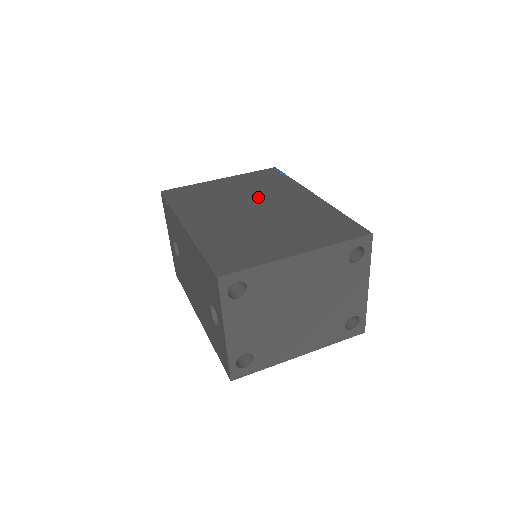
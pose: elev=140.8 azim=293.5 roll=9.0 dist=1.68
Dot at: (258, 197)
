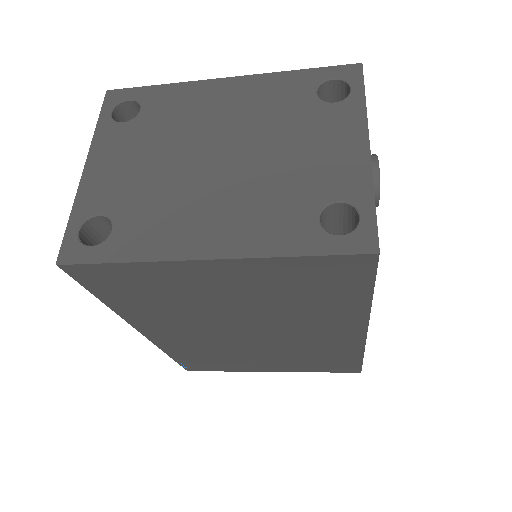
Dot at: occluded
